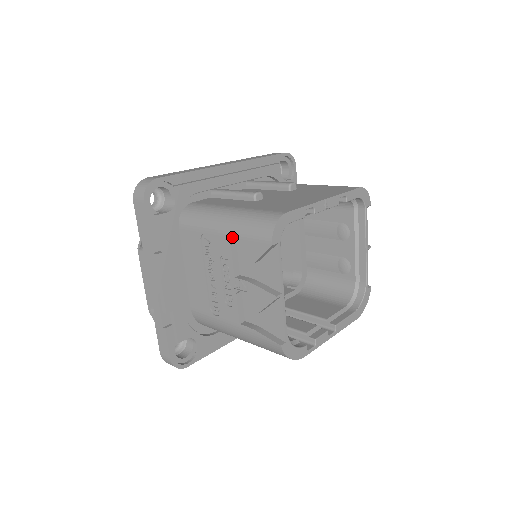
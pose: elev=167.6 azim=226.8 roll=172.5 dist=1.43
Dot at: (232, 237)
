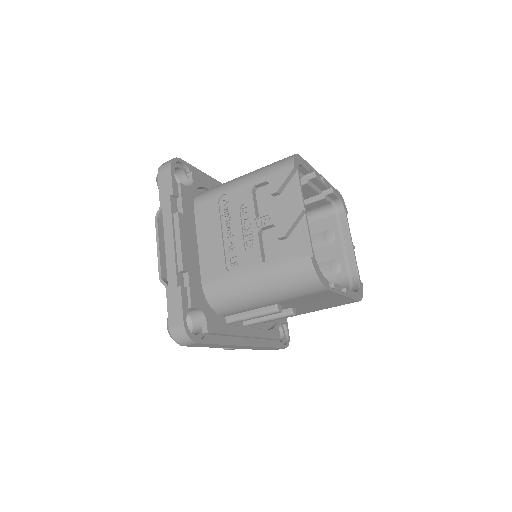
Dot at: (253, 182)
